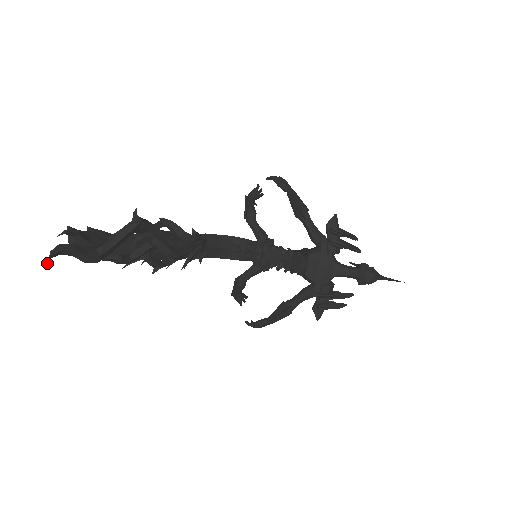
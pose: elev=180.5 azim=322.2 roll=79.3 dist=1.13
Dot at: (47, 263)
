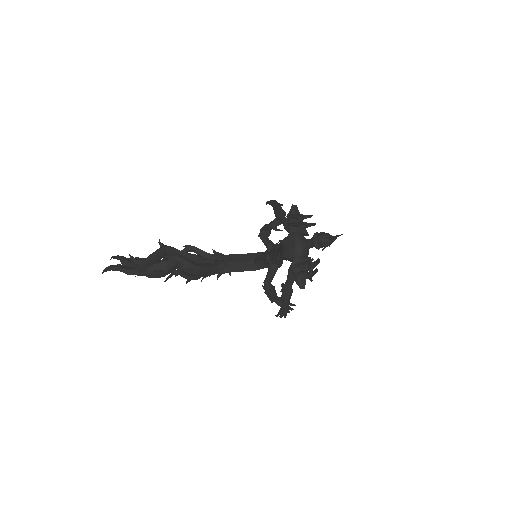
Dot at: occluded
